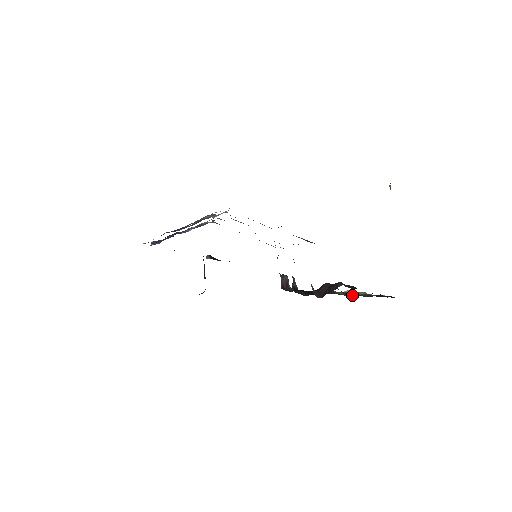
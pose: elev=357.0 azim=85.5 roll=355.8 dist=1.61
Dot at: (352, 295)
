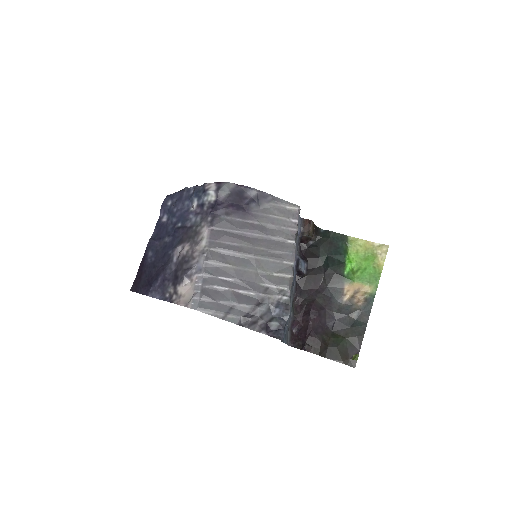
Dot at: (336, 323)
